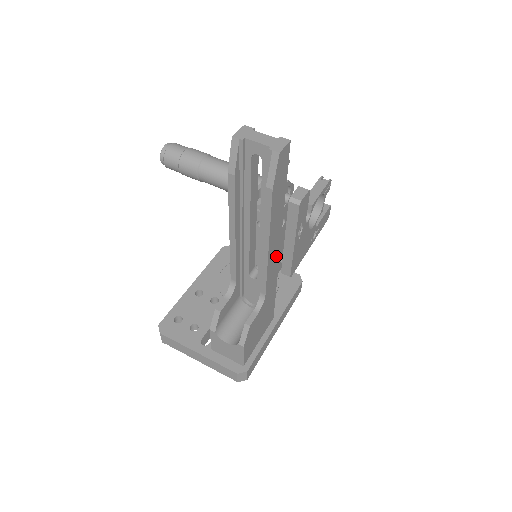
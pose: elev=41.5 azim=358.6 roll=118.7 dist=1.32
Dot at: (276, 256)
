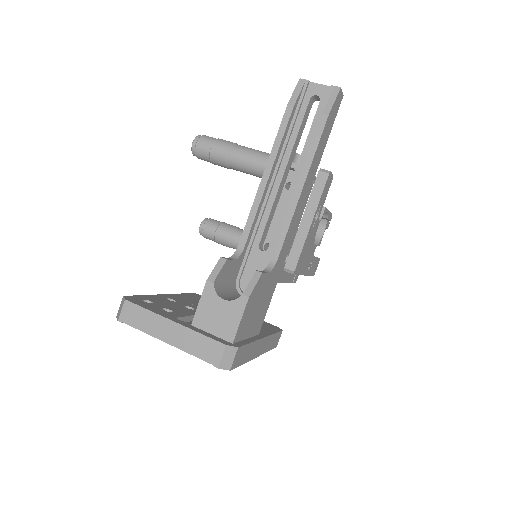
Dot at: (297, 220)
